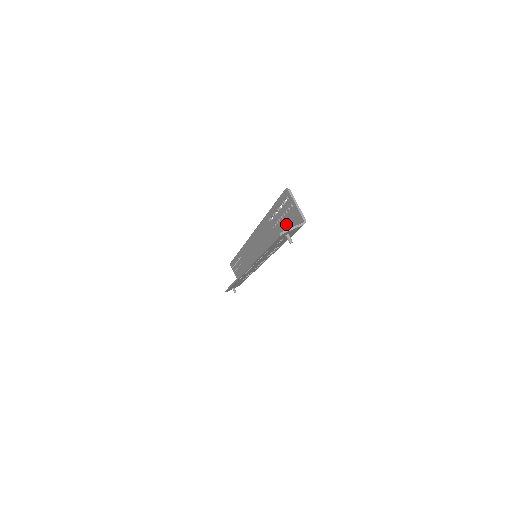
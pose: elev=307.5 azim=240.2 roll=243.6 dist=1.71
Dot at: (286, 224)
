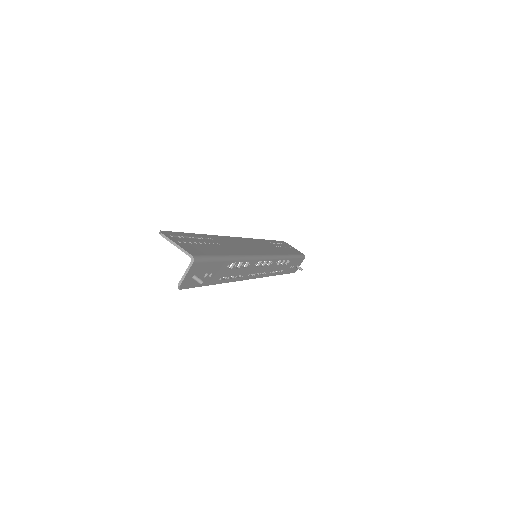
Dot at: occluded
